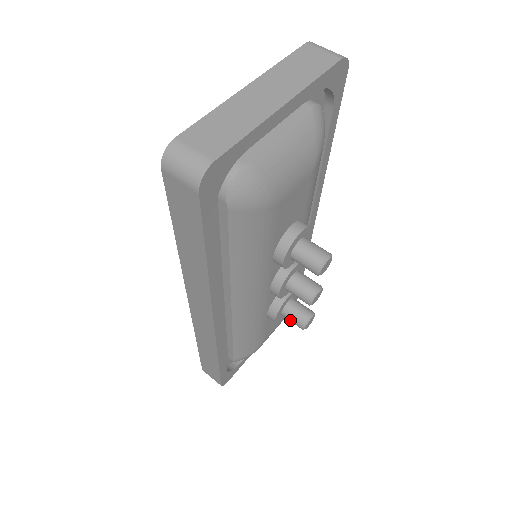
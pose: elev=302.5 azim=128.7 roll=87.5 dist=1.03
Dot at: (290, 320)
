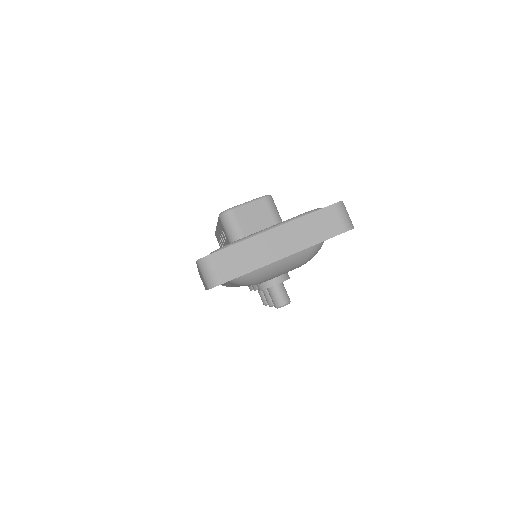
Dot at: (260, 295)
